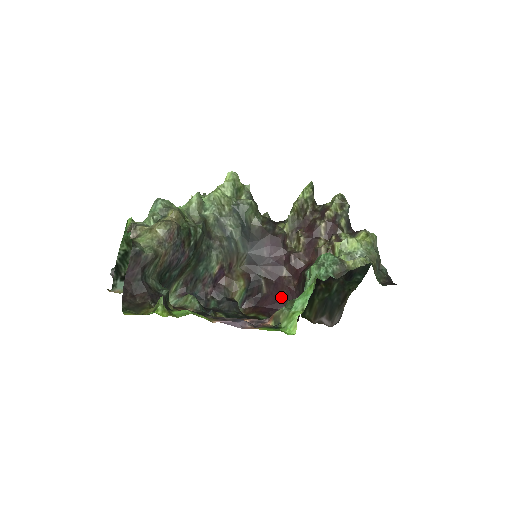
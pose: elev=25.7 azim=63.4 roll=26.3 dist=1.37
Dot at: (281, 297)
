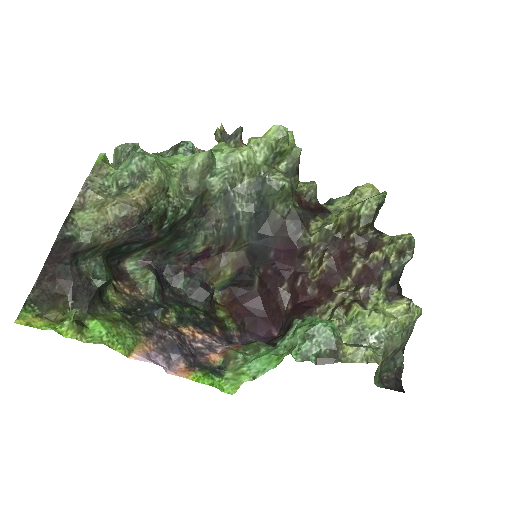
Dot at: (268, 307)
